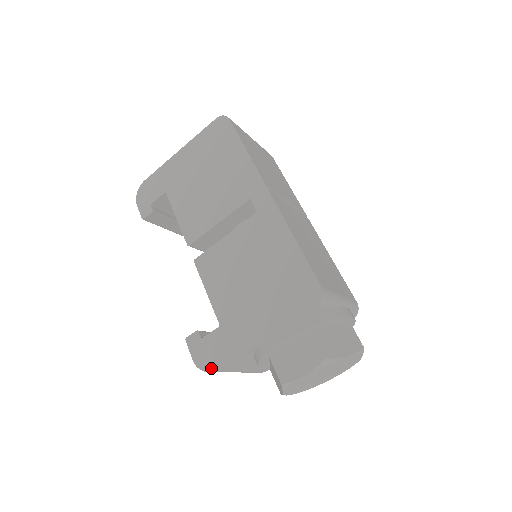
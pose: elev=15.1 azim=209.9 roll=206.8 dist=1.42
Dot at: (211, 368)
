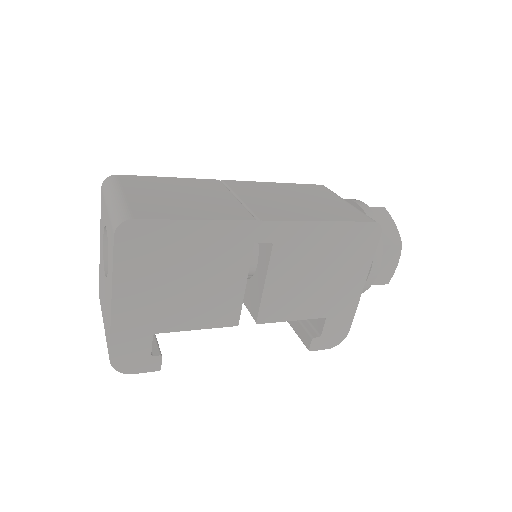
Dot at: (345, 335)
